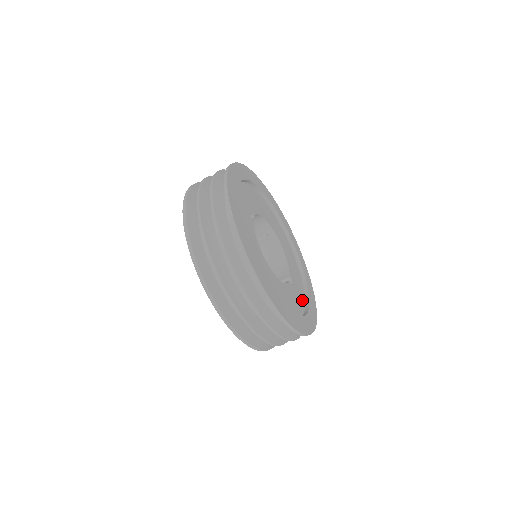
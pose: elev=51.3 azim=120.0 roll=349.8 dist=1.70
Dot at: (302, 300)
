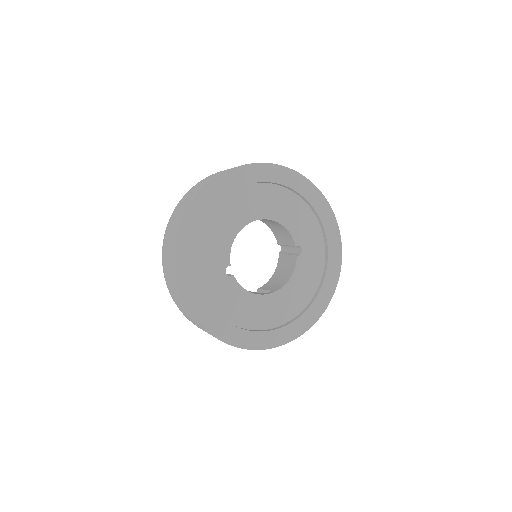
Dot at: (319, 246)
